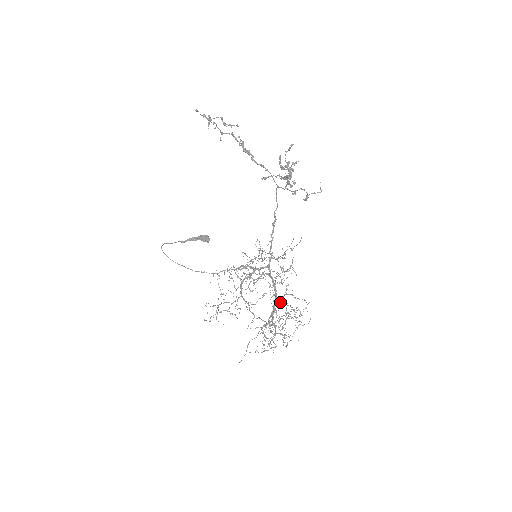
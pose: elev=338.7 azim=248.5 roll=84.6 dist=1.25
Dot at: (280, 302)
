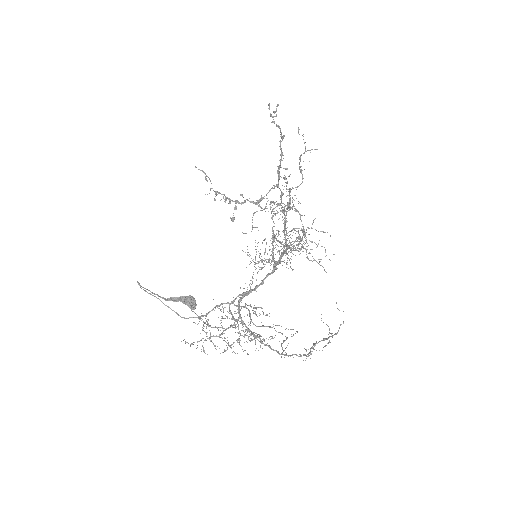
Dot at: (292, 229)
